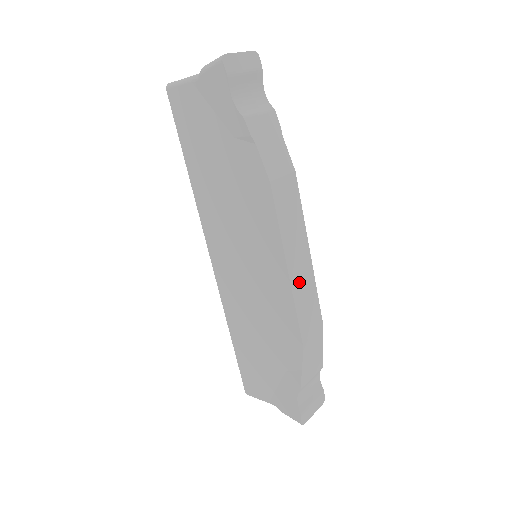
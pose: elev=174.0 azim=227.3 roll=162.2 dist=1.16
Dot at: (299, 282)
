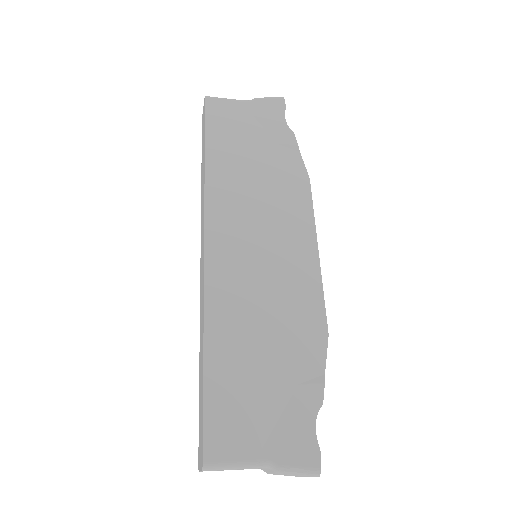
Dot at: occluded
